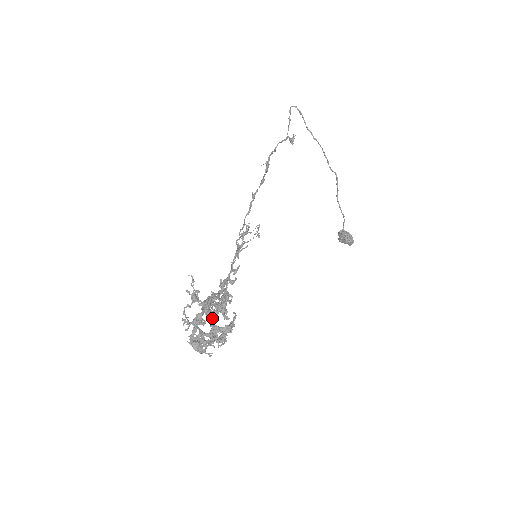
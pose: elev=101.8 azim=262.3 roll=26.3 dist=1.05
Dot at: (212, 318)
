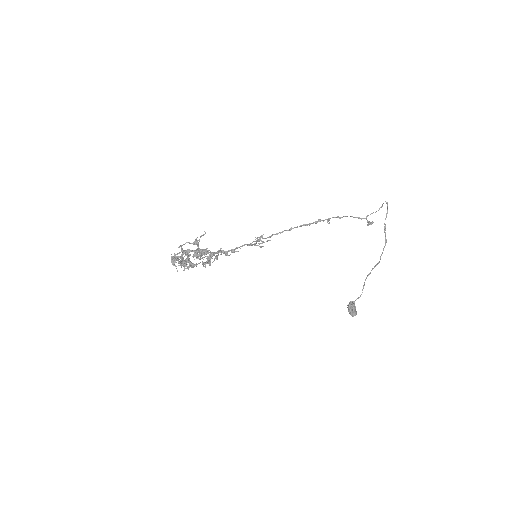
Dot at: (196, 258)
